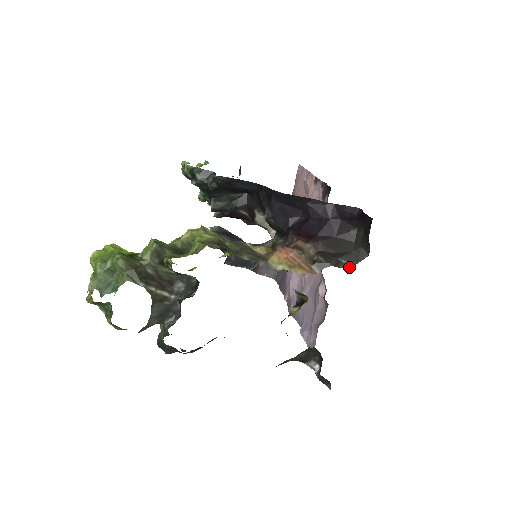
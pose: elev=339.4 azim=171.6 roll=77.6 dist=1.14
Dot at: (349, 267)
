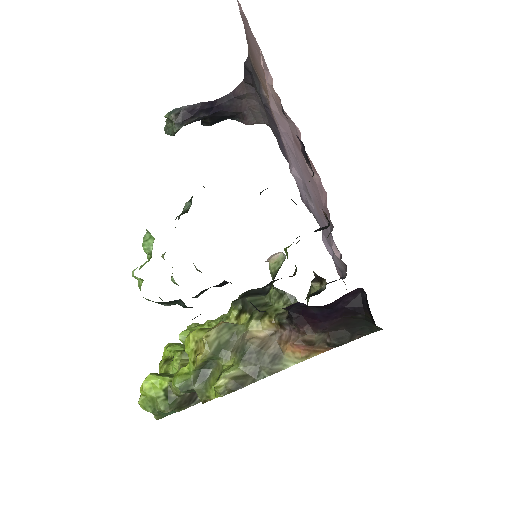
Dot at: occluded
